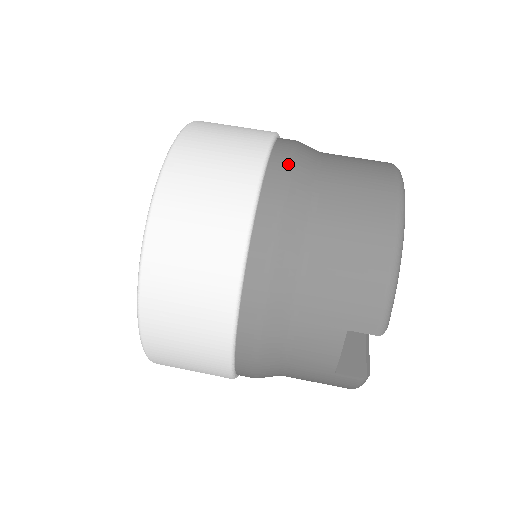
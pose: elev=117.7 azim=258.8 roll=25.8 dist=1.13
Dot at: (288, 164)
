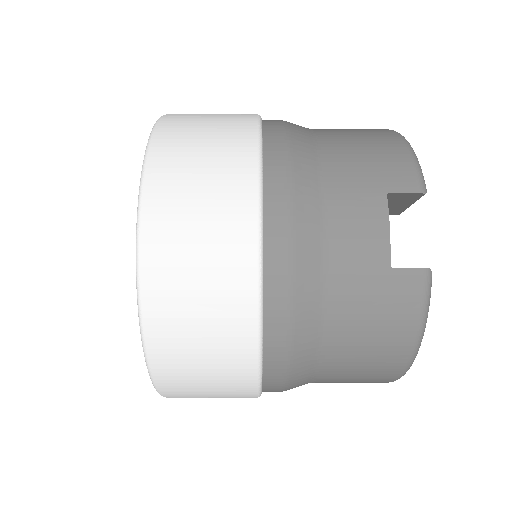
Dot at: occluded
